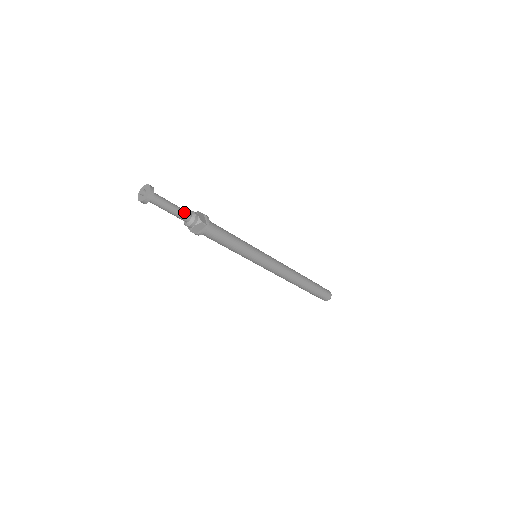
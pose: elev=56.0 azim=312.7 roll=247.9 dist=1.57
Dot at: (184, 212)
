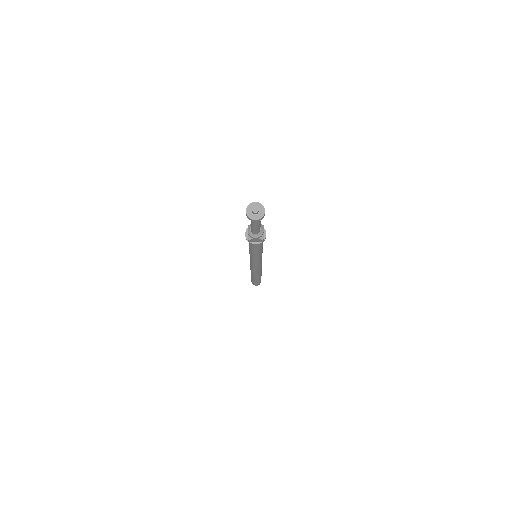
Dot at: occluded
